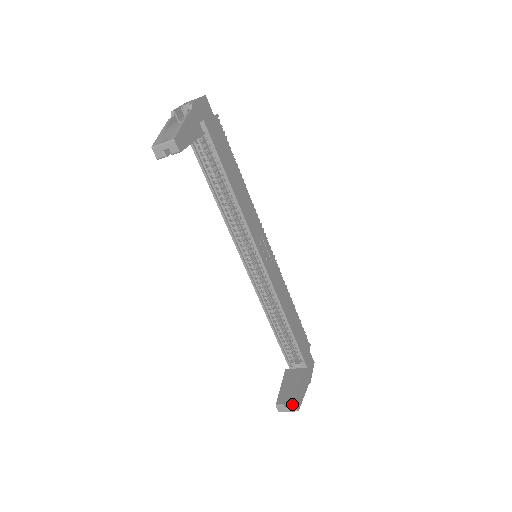
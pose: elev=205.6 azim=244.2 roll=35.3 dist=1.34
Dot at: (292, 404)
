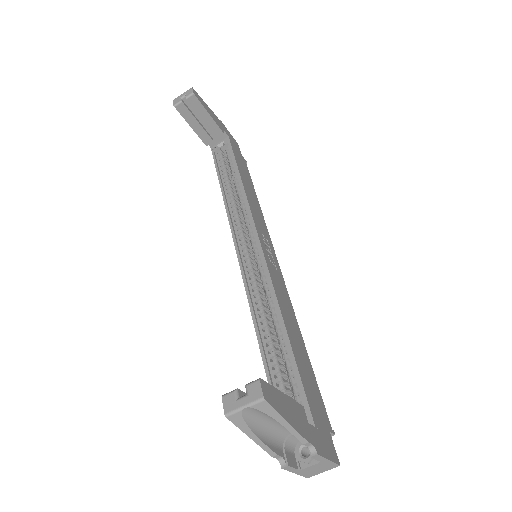
Dot at: occluded
